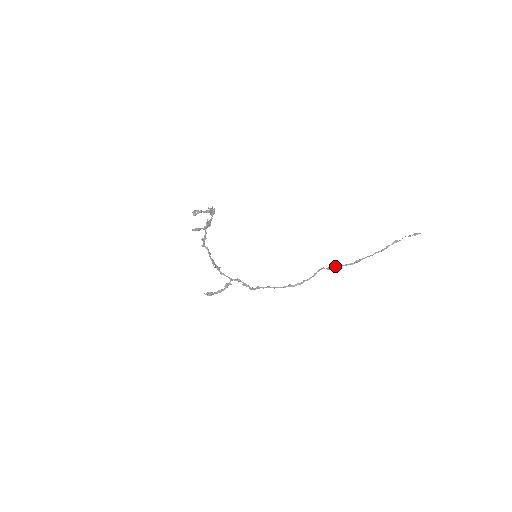
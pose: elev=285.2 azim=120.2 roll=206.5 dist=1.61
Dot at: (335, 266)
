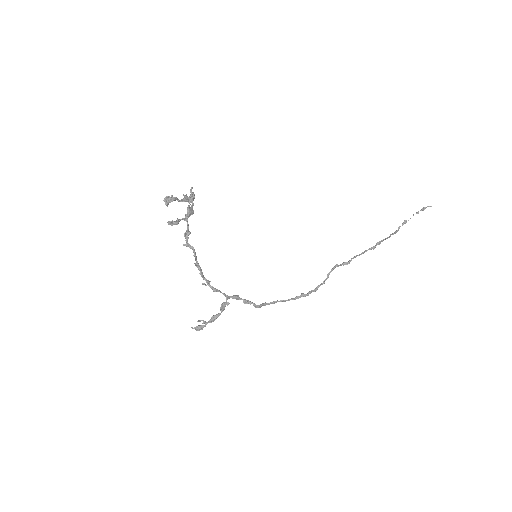
Dot at: (351, 258)
